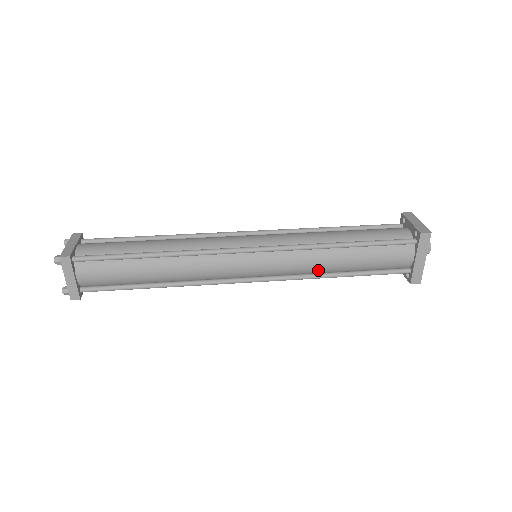
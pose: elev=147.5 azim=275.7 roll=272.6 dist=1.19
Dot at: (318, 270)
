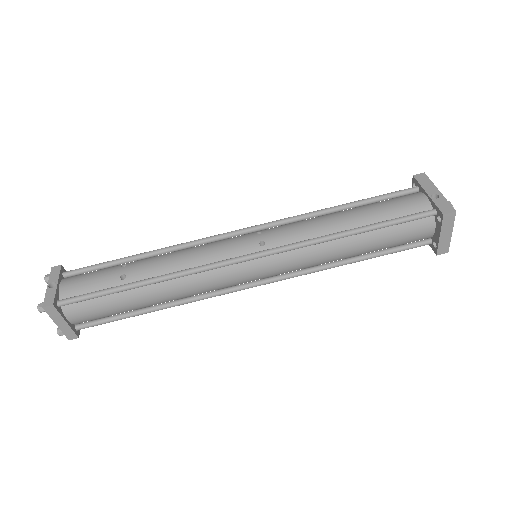
Dot at: occluded
